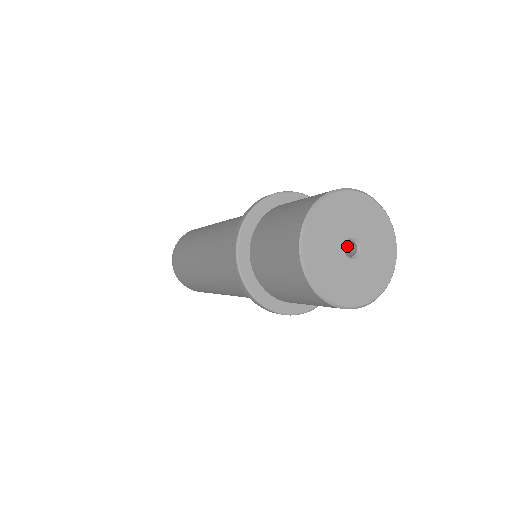
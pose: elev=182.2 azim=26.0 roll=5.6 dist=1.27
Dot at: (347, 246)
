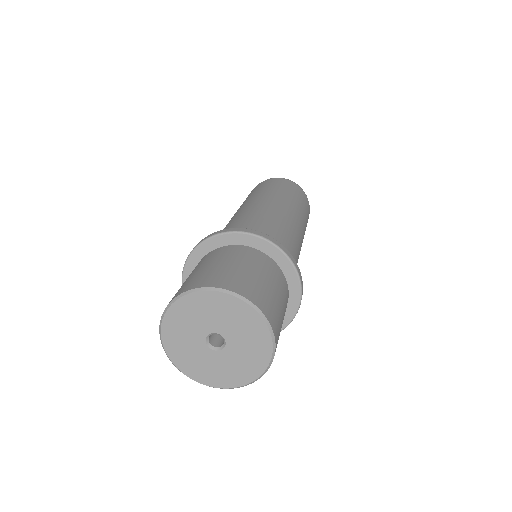
Dot at: occluded
